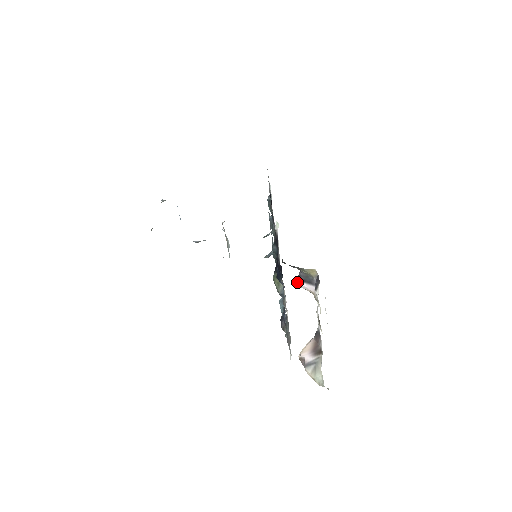
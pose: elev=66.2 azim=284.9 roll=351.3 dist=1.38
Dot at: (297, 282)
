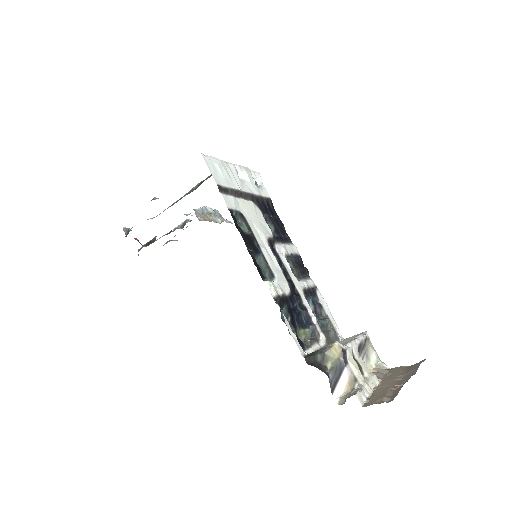
Dot at: (332, 394)
